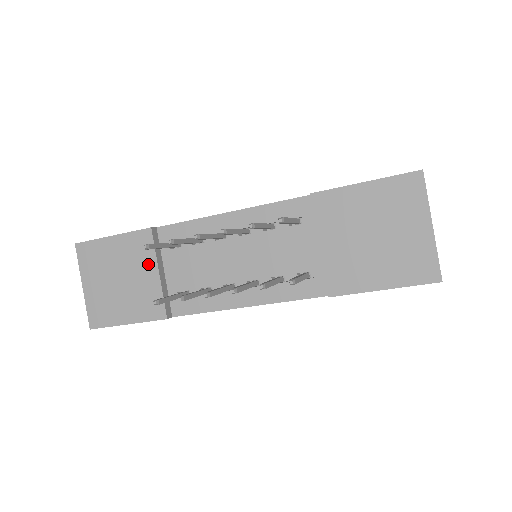
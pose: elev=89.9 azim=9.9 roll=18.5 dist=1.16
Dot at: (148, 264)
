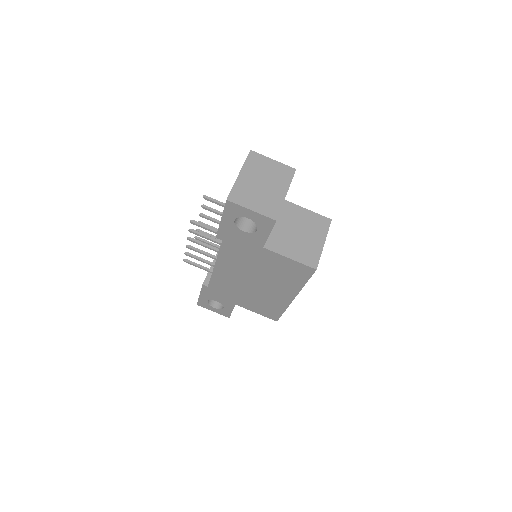
Dot at: occluded
